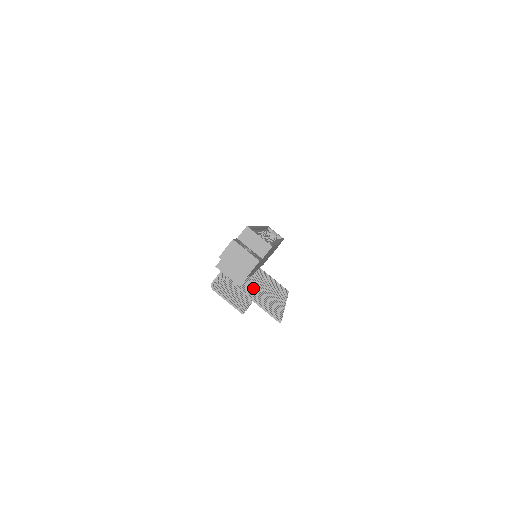
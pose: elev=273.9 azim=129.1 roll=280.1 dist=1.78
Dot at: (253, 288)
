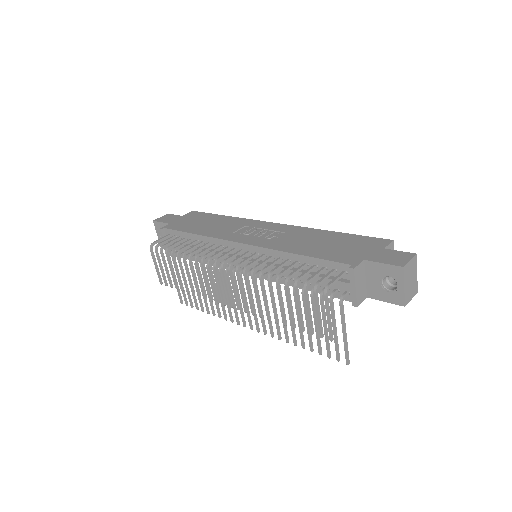
Dot at: occluded
